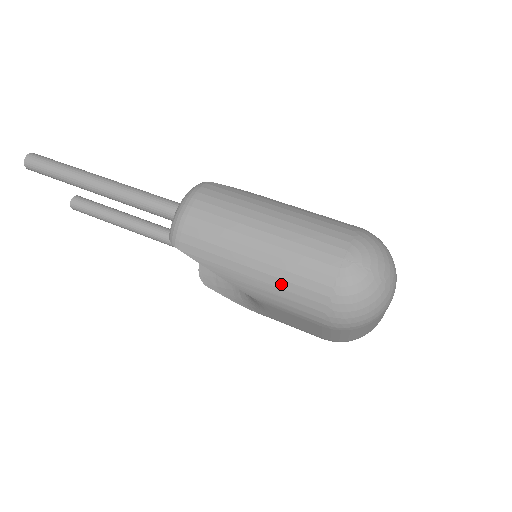
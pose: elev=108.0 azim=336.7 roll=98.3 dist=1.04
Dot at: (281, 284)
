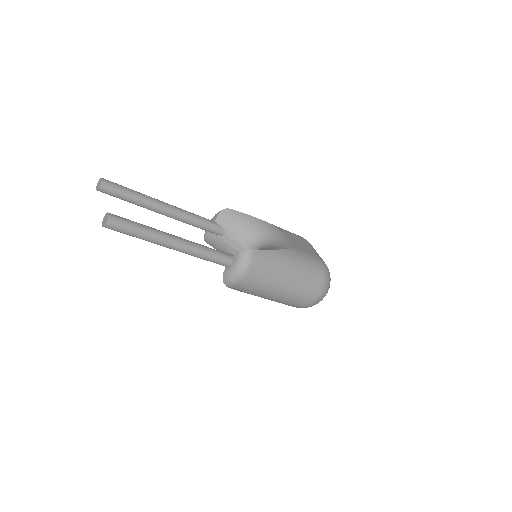
Dot at: (280, 302)
